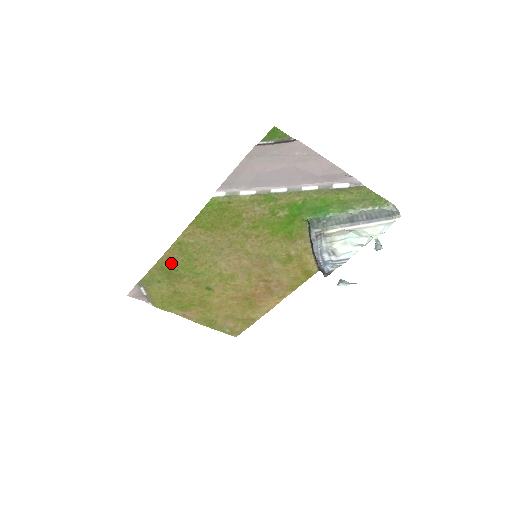
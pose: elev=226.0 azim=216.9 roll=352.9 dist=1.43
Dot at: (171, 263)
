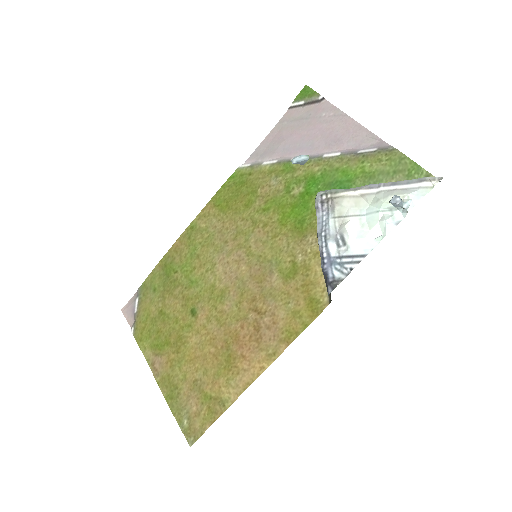
Dot at: (175, 258)
